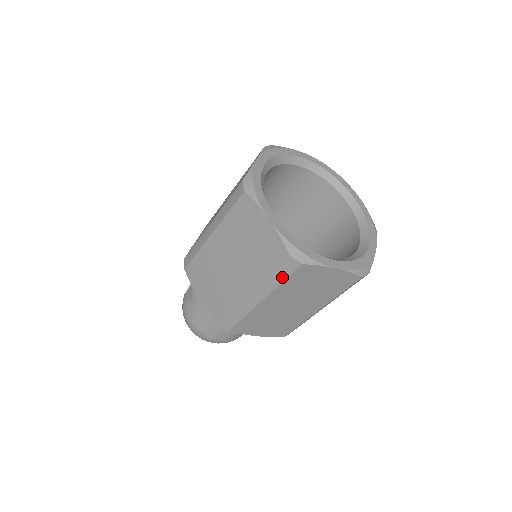
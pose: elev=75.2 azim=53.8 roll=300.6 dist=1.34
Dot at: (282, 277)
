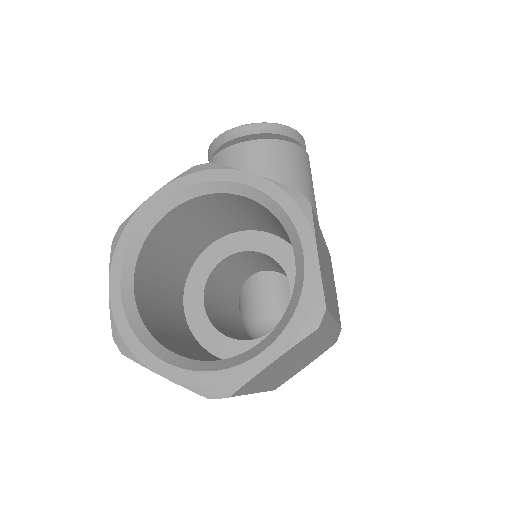
Dot at: occluded
